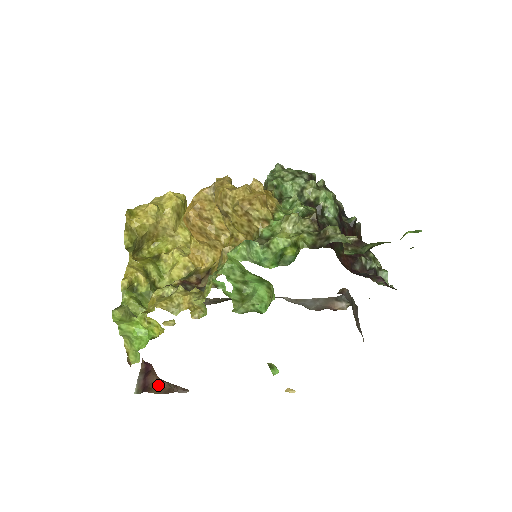
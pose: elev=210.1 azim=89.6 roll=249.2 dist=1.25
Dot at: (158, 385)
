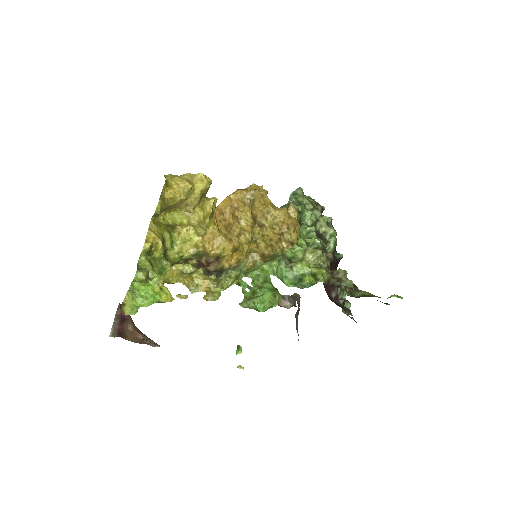
Dot at: (132, 334)
